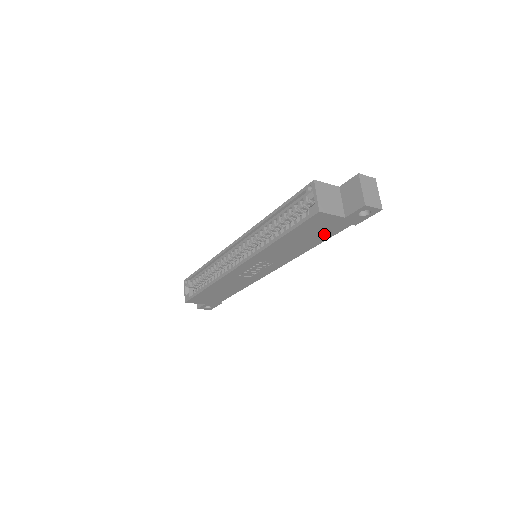
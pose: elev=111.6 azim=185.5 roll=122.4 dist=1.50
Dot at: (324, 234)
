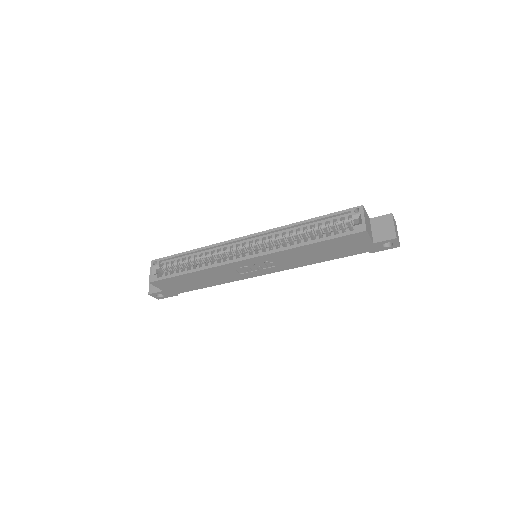
Dot at: (343, 252)
